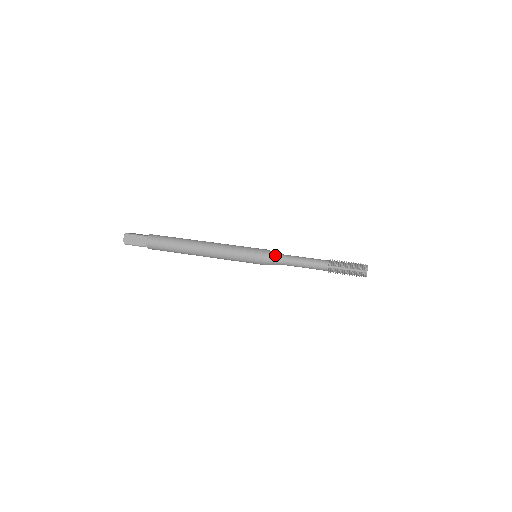
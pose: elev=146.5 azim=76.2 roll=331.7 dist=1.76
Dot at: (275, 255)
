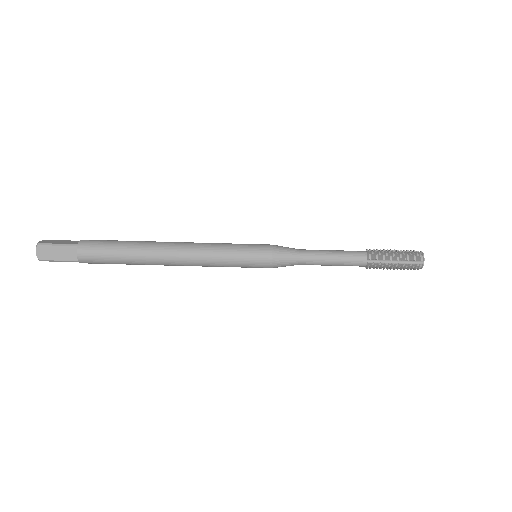
Dot at: (287, 253)
